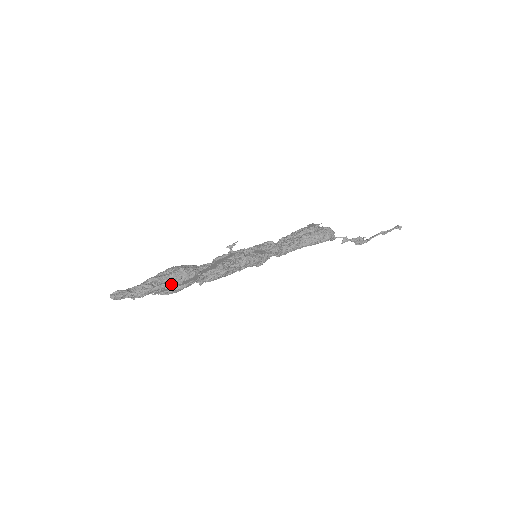
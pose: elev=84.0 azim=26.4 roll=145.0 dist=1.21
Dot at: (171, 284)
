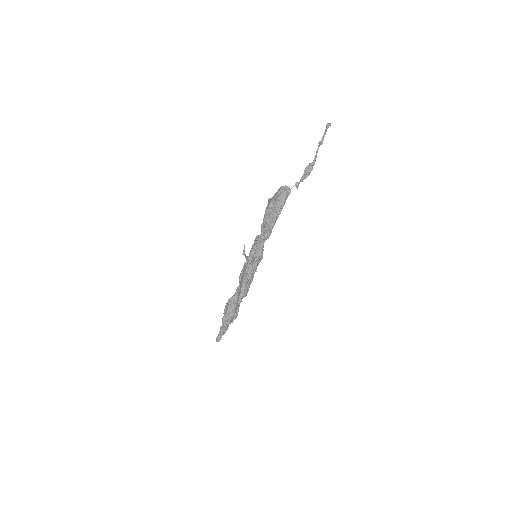
Dot at: (231, 317)
